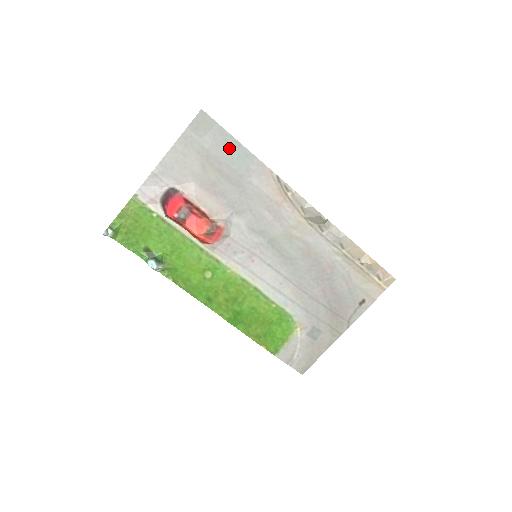
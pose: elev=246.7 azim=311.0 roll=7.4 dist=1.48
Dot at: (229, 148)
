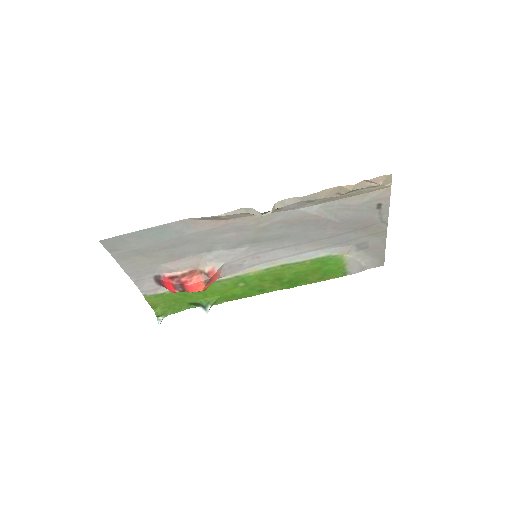
Dot at: (147, 236)
